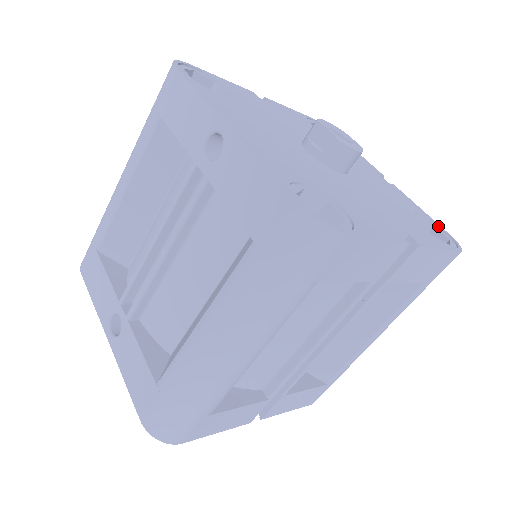
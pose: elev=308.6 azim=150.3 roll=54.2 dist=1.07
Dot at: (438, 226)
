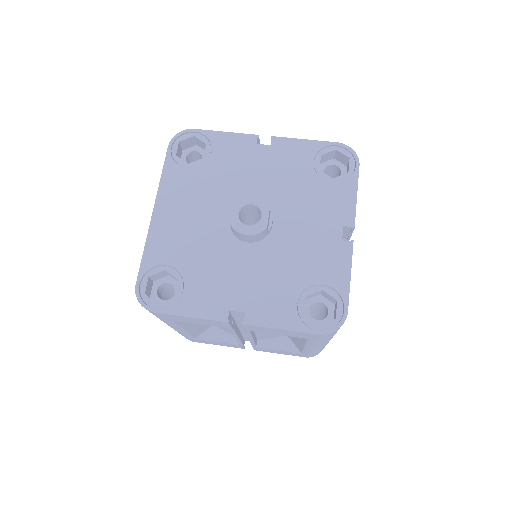
Dot at: (343, 301)
